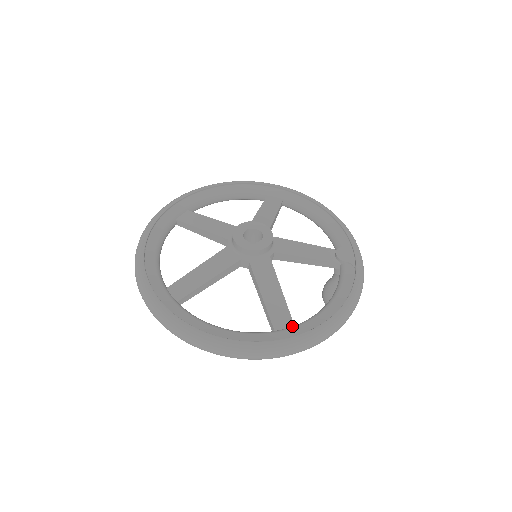
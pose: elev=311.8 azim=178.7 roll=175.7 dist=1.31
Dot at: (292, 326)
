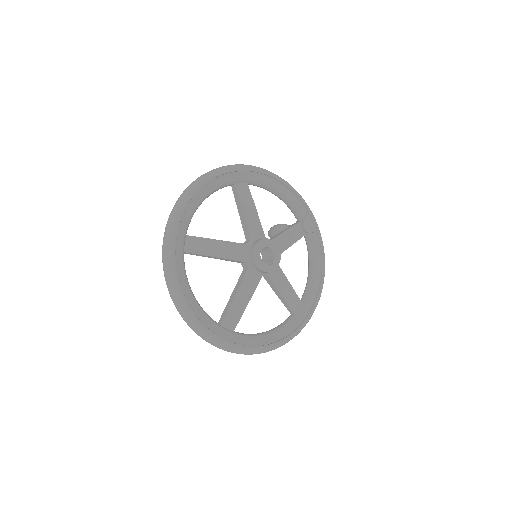
Dot at: (302, 305)
